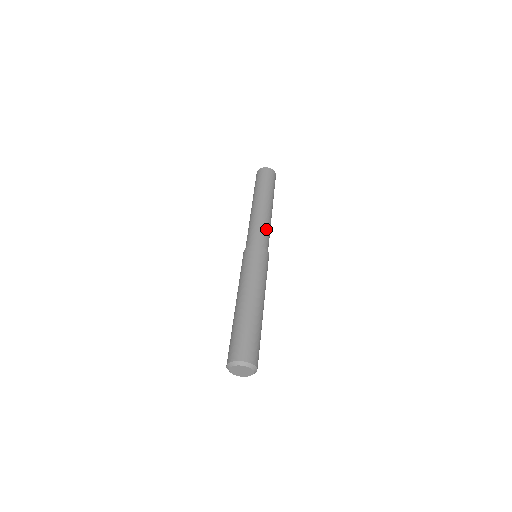
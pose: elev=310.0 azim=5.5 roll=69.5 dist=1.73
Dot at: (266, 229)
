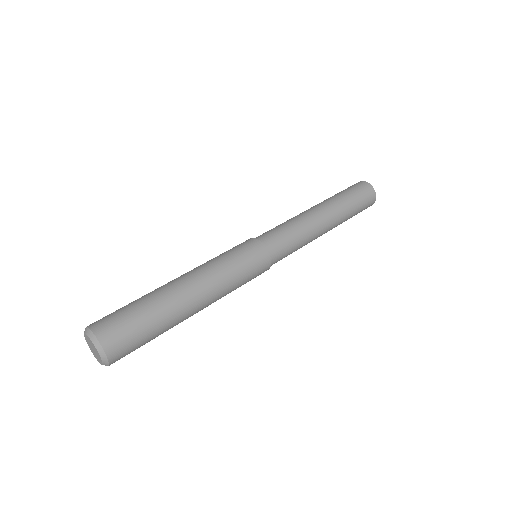
Dot at: (296, 239)
